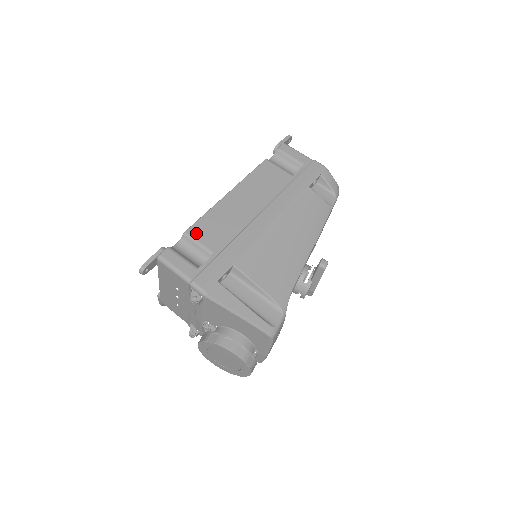
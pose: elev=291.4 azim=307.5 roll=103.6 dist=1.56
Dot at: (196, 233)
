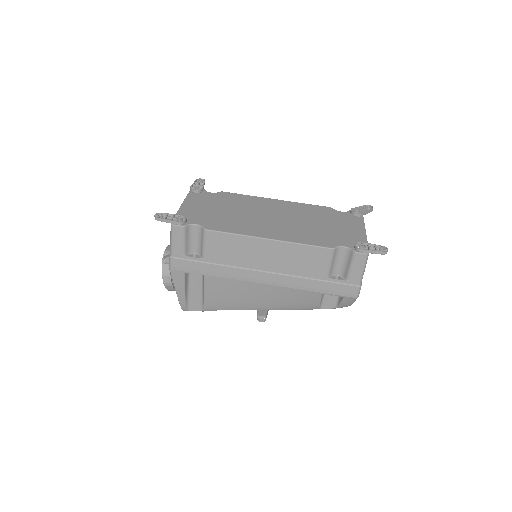
Dot at: (211, 238)
